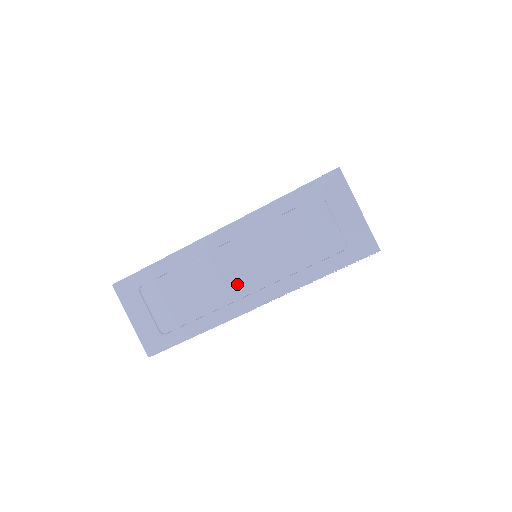
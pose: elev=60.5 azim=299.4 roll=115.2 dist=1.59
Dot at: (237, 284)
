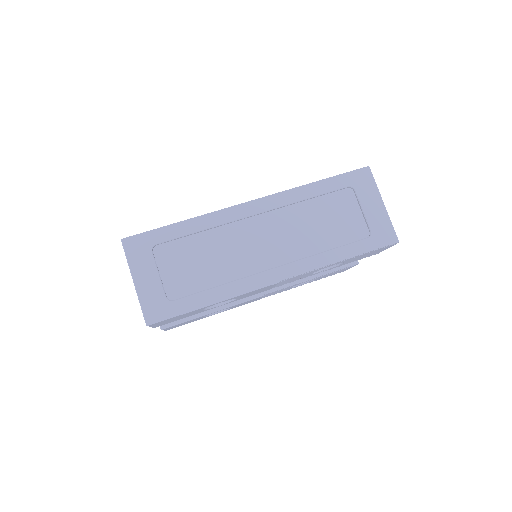
Dot at: (262, 256)
